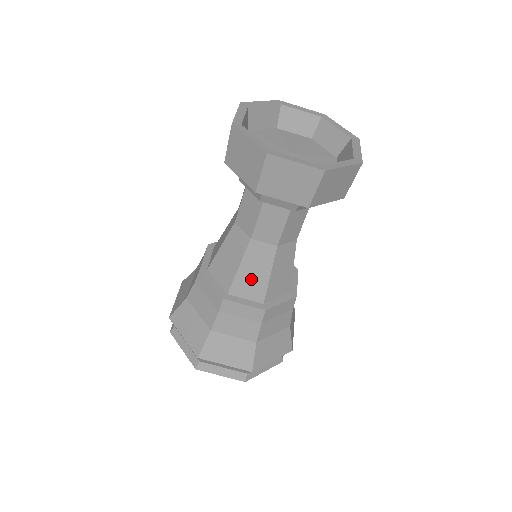
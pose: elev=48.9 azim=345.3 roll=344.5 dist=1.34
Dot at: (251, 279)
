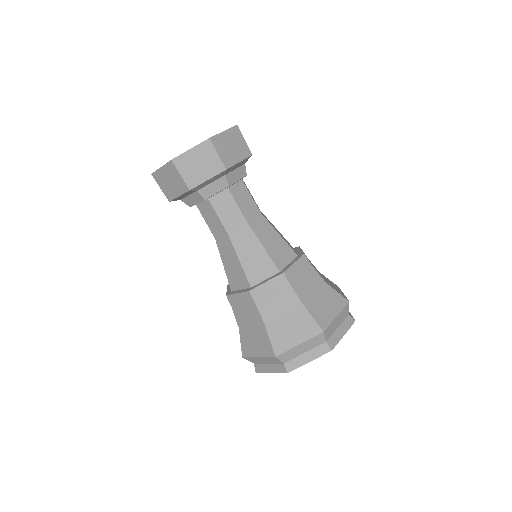
Dot at: (255, 262)
